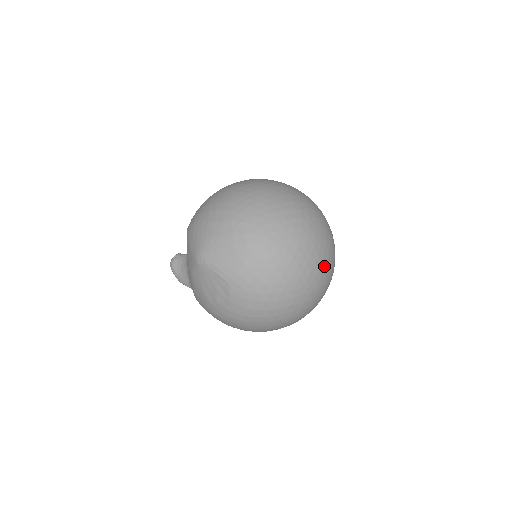
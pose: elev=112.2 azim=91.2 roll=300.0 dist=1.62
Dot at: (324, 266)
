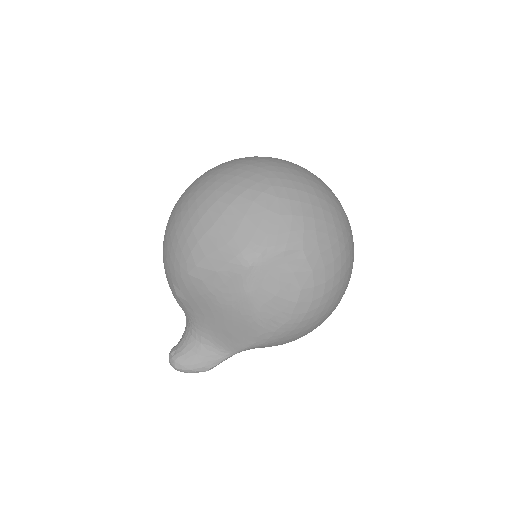
Dot at: occluded
